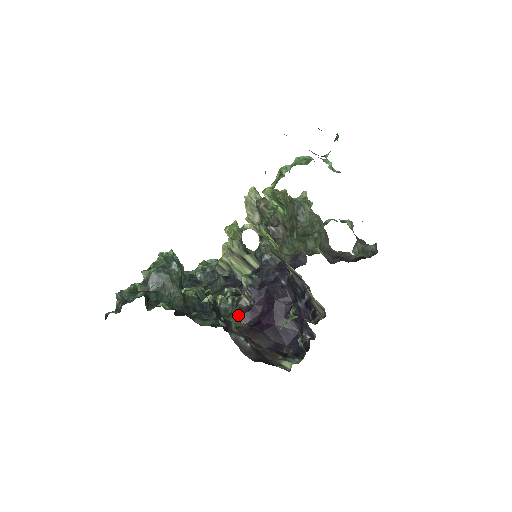
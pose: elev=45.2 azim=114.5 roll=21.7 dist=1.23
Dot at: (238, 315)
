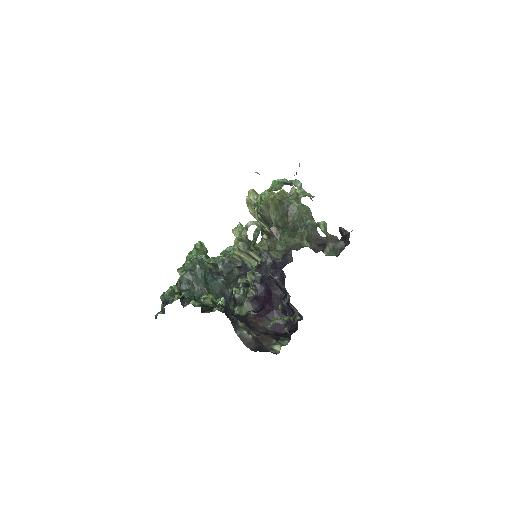
Dot at: (248, 303)
